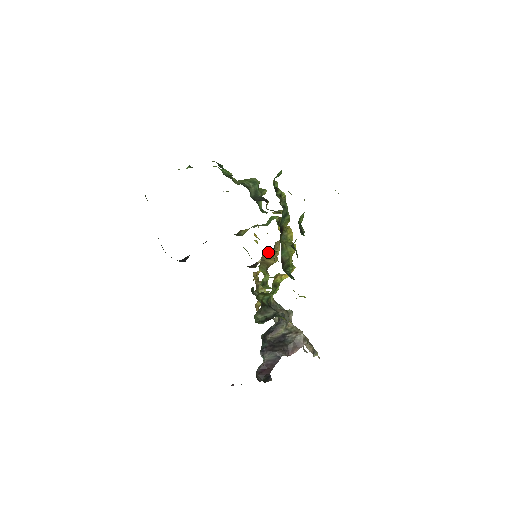
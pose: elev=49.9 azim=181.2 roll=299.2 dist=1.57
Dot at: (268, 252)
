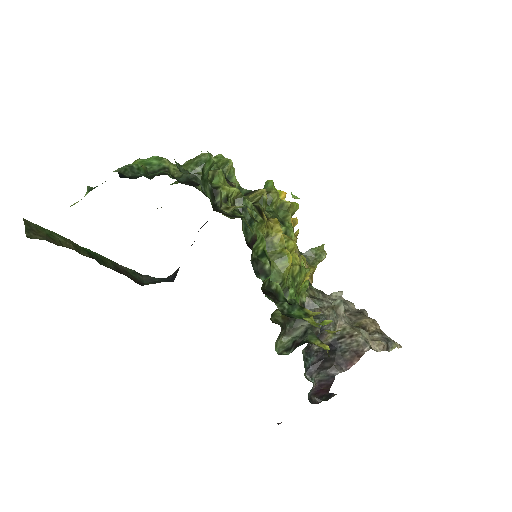
Dot at: occluded
